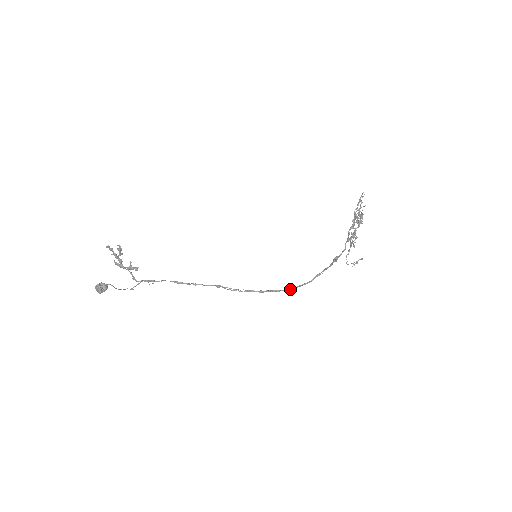
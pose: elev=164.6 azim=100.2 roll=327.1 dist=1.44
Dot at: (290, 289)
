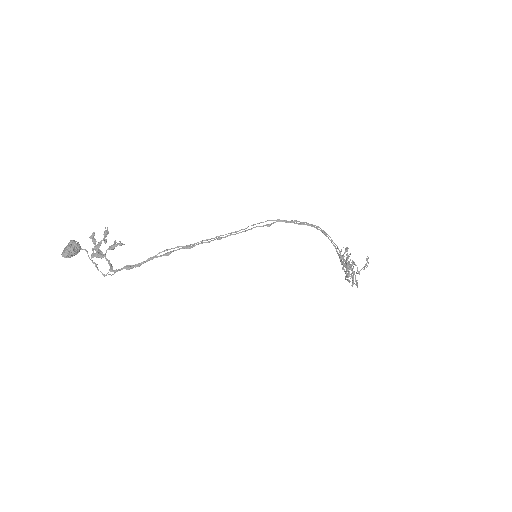
Dot at: occluded
